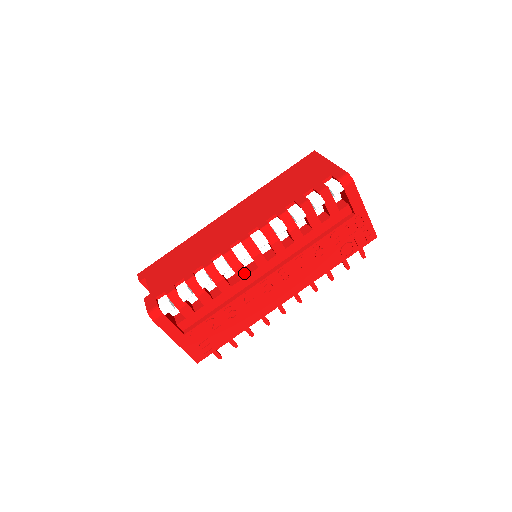
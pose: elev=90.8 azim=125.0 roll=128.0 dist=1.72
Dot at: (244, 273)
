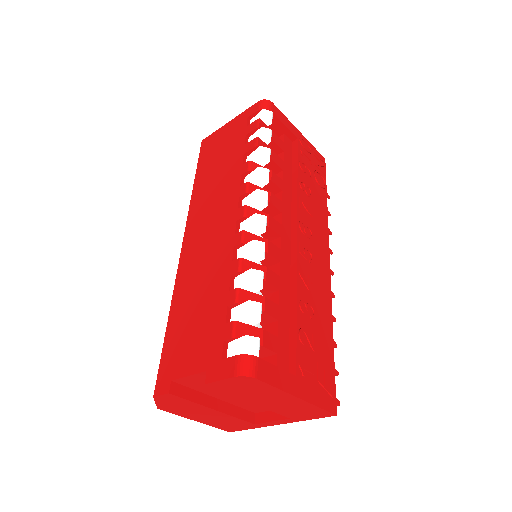
Dot at: (276, 251)
